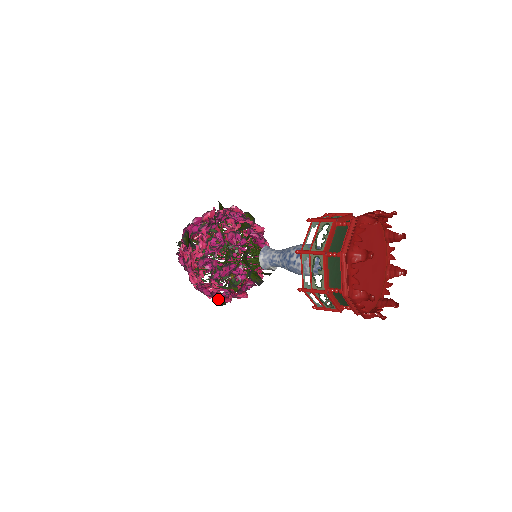
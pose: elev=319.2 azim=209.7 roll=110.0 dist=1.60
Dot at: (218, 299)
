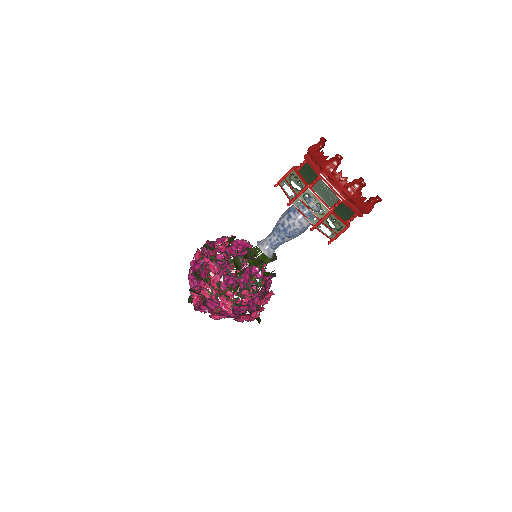
Dot at: (255, 312)
